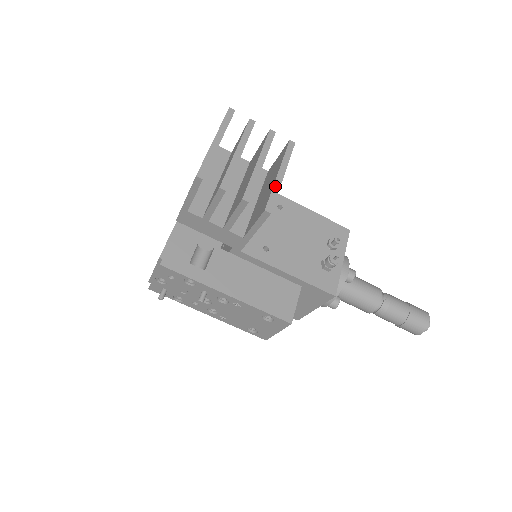
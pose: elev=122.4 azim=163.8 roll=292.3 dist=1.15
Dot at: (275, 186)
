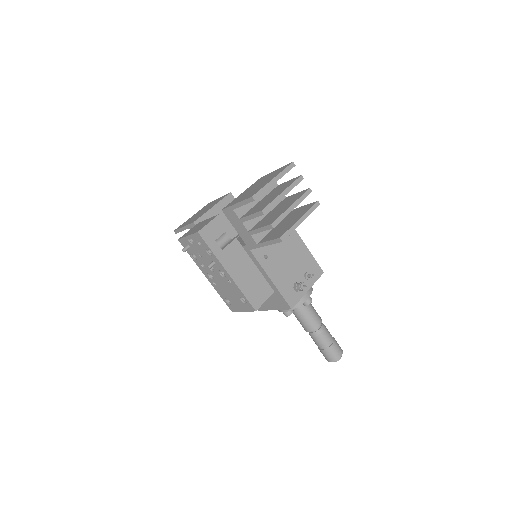
Dot at: (294, 226)
